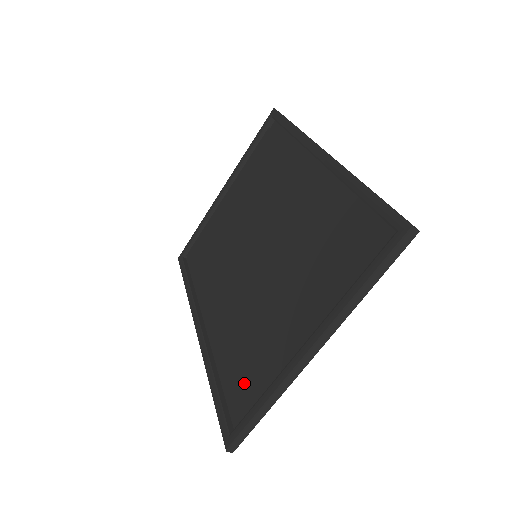
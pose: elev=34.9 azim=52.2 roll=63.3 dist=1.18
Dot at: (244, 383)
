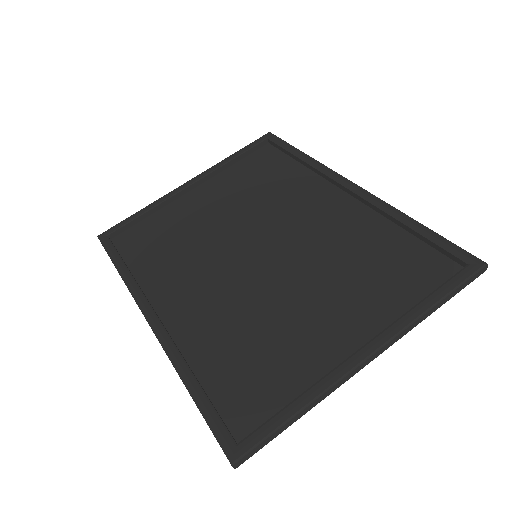
Dot at: (260, 384)
